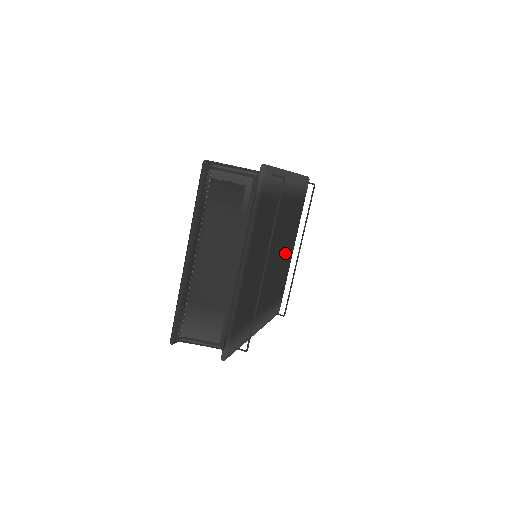
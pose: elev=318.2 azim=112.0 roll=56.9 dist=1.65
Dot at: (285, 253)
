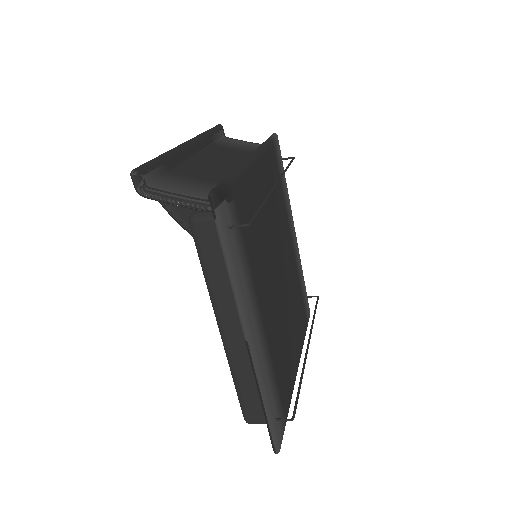
Dot at: (289, 329)
